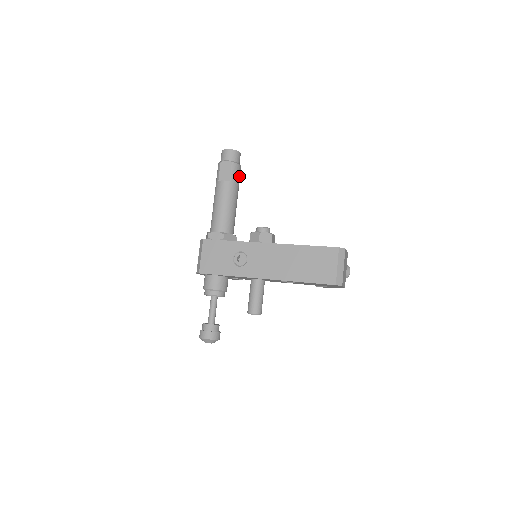
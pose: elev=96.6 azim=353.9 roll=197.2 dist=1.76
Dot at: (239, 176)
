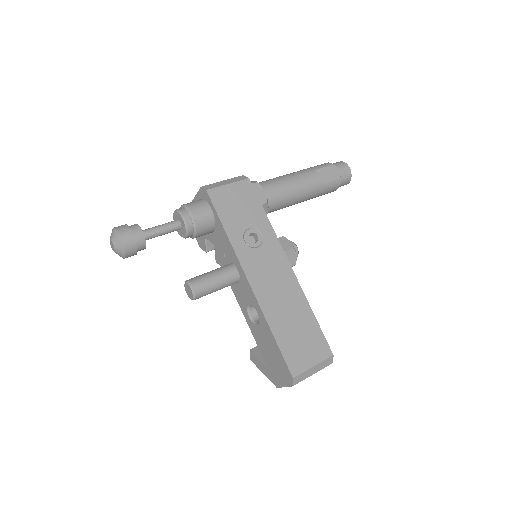
Dot at: (326, 193)
